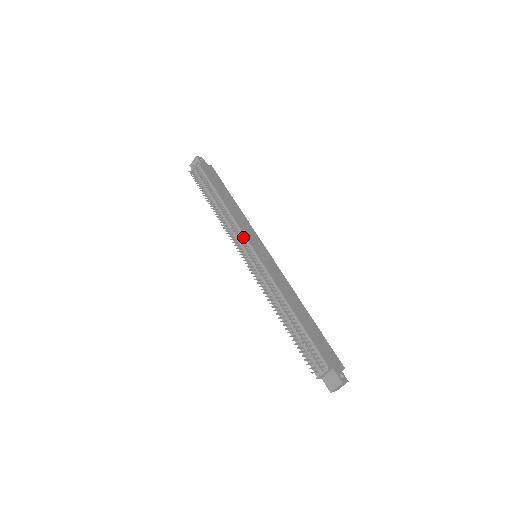
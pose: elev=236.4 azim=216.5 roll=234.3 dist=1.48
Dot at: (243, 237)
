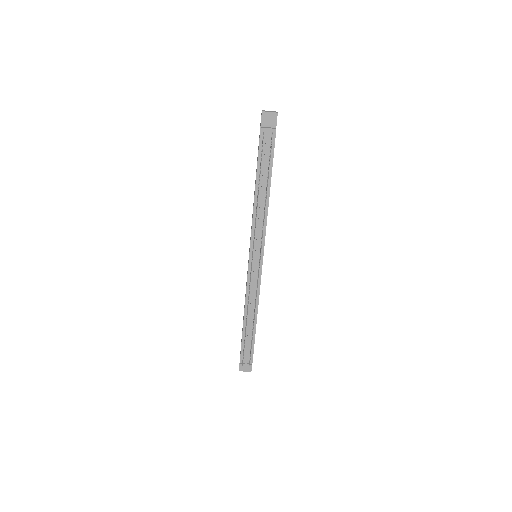
Dot at: (262, 242)
